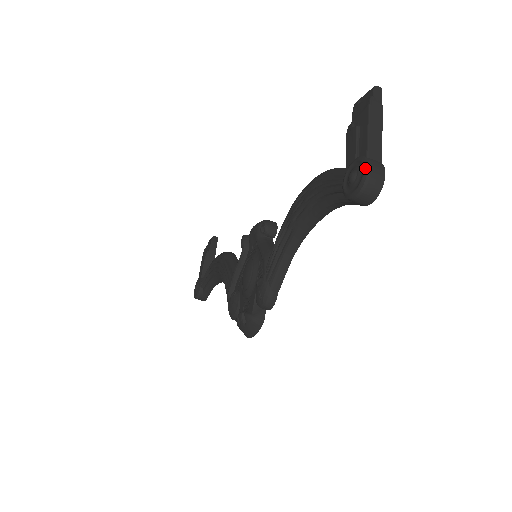
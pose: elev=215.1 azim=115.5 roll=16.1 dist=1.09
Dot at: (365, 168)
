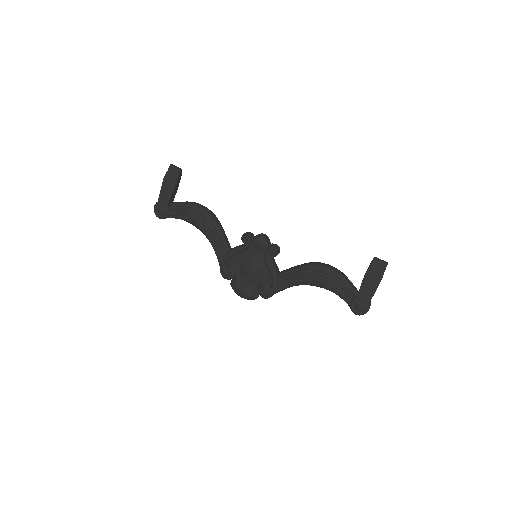
Dot at: (367, 310)
